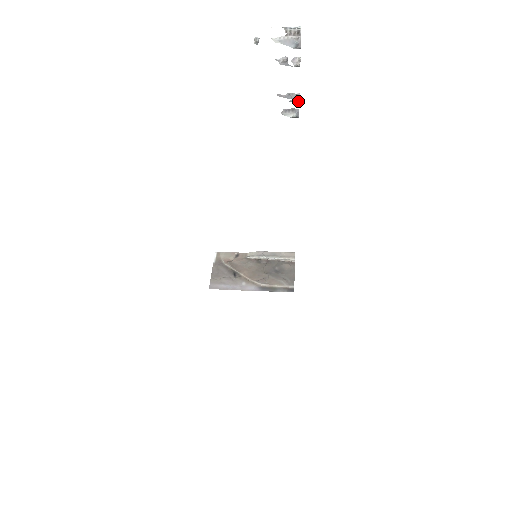
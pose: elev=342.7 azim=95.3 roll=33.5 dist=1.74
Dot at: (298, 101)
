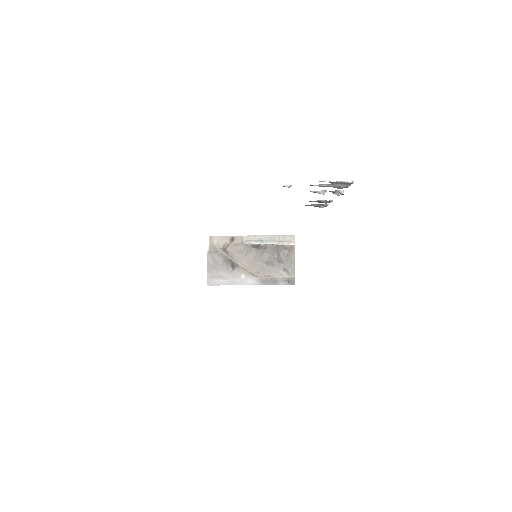
Dot at: occluded
